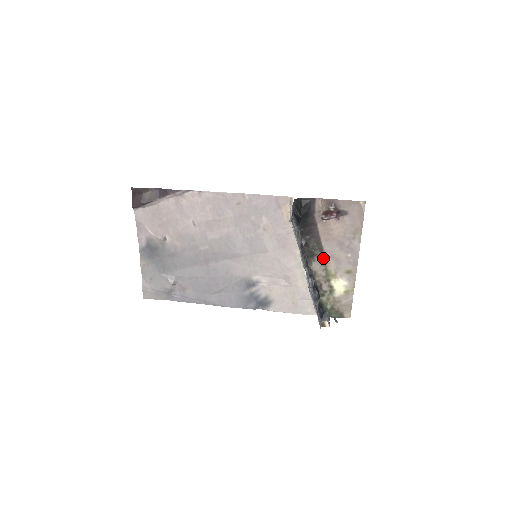
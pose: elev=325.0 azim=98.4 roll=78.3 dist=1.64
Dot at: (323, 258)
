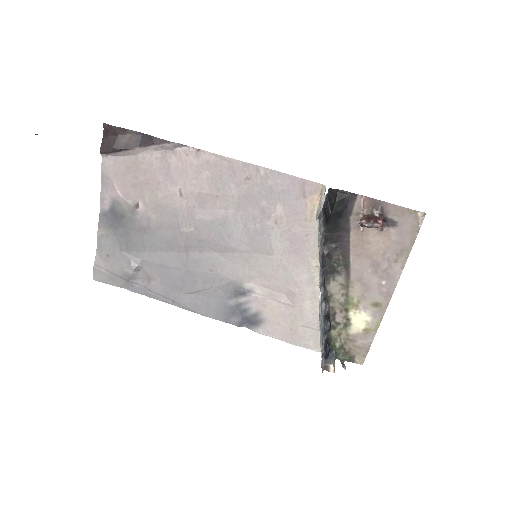
Dot at: (347, 278)
